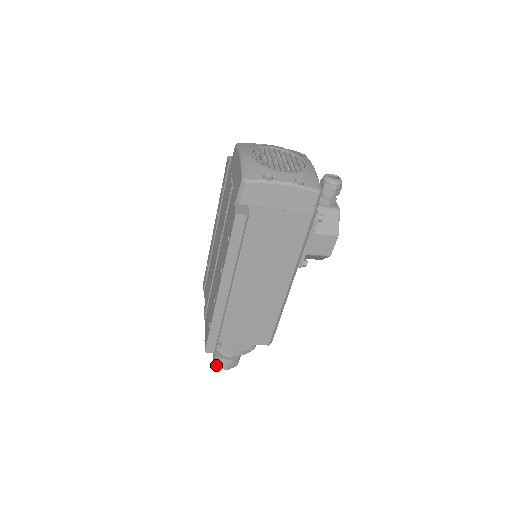
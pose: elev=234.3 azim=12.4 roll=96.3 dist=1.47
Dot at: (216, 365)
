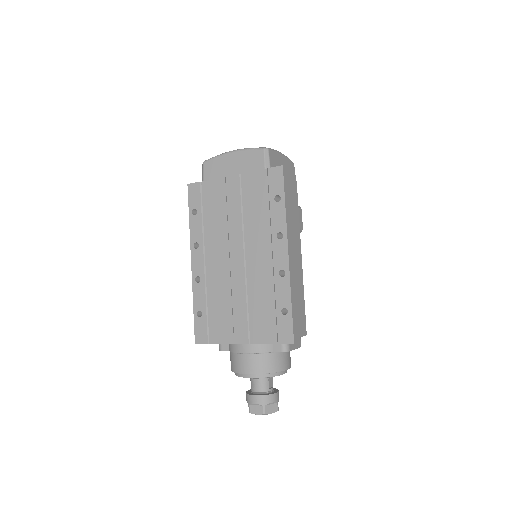
Dot at: (267, 414)
